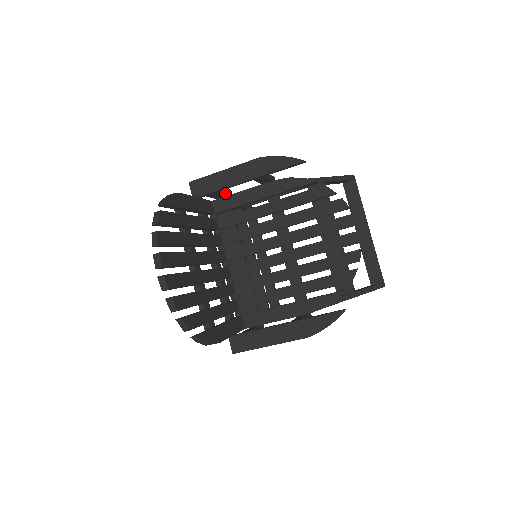
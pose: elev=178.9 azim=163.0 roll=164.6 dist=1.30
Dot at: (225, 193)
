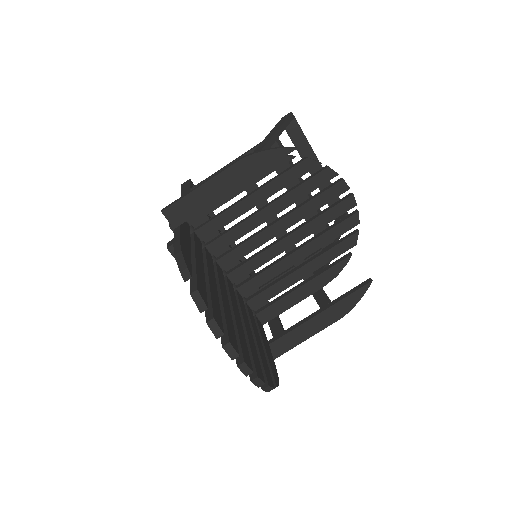
Dot at: occluded
